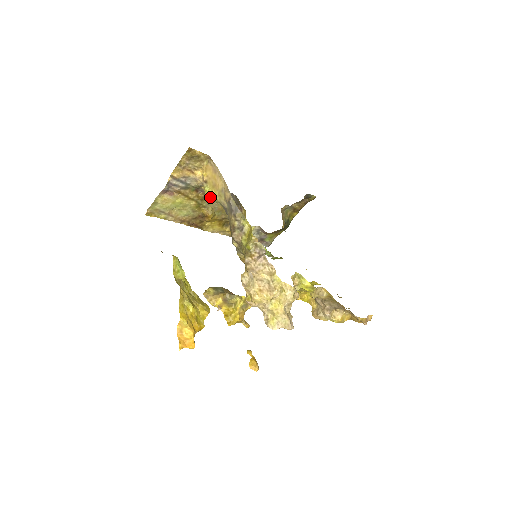
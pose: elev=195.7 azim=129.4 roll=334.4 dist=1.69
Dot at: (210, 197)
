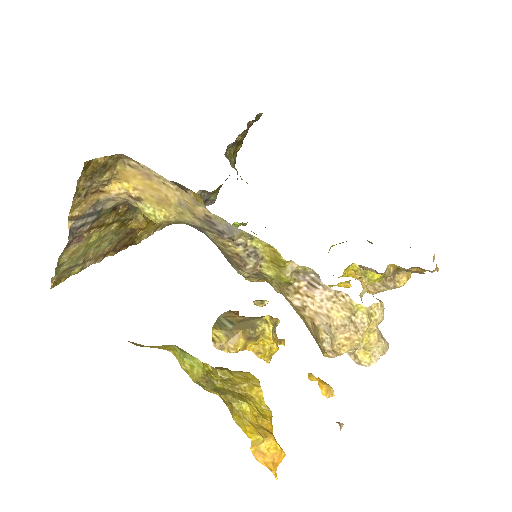
Dot at: (162, 222)
